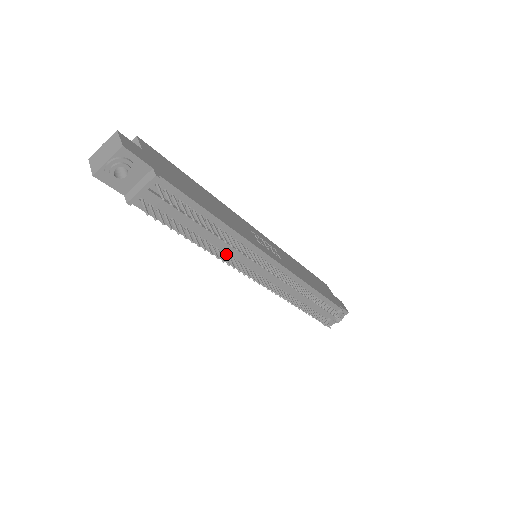
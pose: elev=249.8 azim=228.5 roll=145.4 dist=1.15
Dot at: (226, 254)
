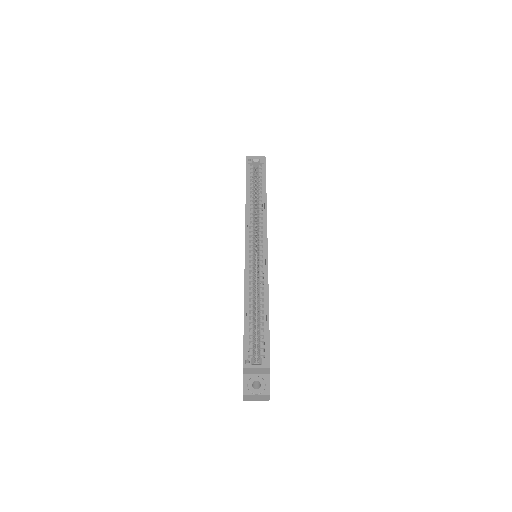
Dot at: occluded
